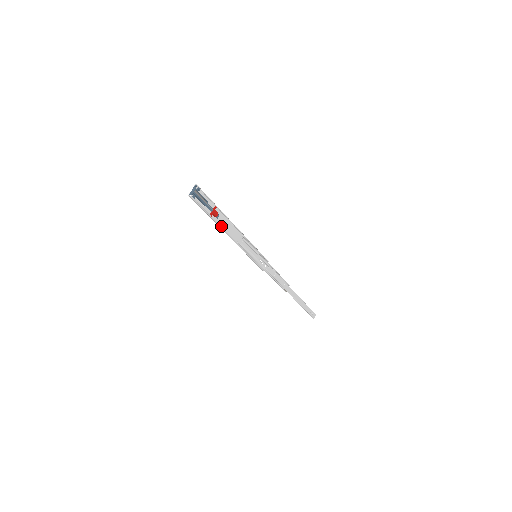
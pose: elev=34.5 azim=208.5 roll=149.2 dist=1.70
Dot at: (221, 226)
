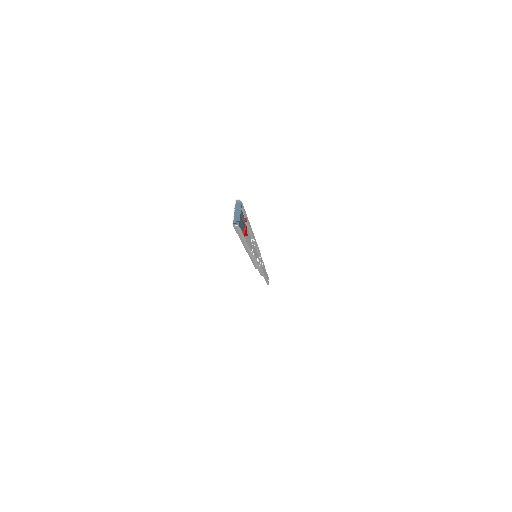
Dot at: occluded
